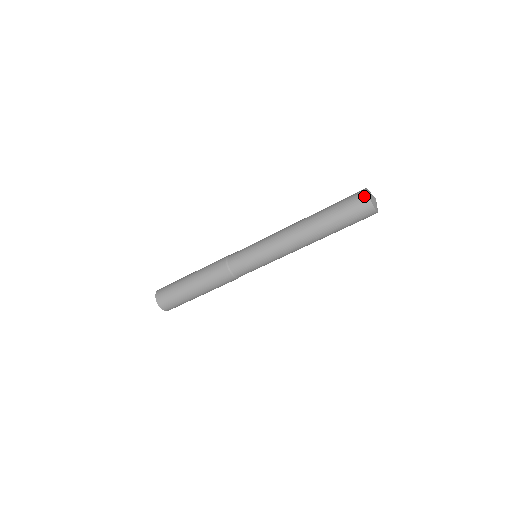
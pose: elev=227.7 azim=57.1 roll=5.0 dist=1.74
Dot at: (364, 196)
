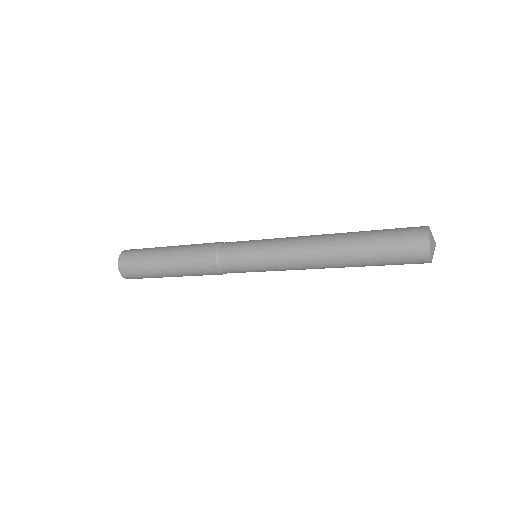
Dot at: (425, 260)
